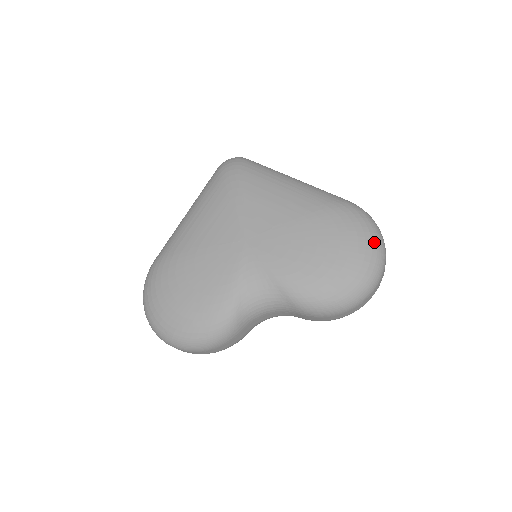
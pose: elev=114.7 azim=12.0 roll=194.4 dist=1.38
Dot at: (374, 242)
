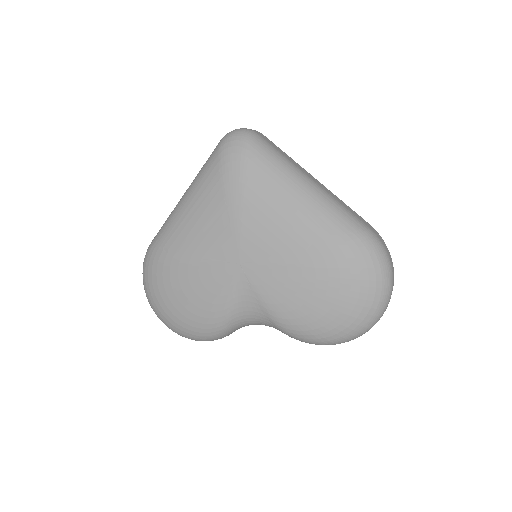
Dot at: (378, 292)
